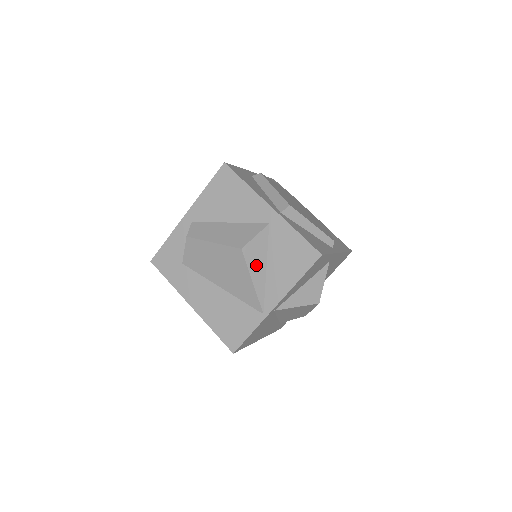
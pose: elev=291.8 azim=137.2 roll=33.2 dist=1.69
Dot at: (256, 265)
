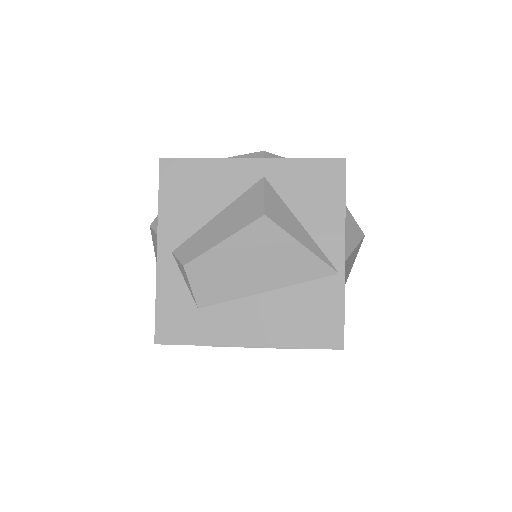
Dot at: (290, 225)
